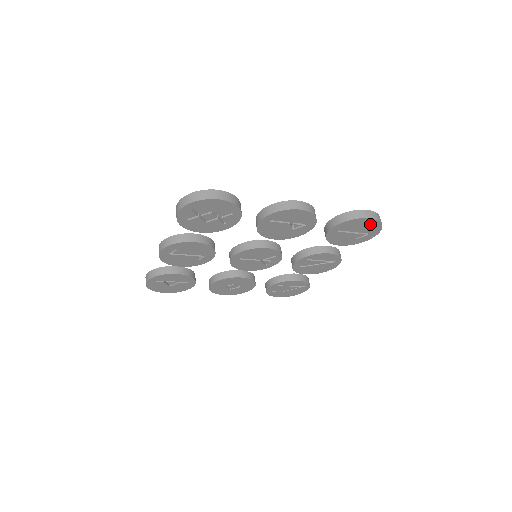
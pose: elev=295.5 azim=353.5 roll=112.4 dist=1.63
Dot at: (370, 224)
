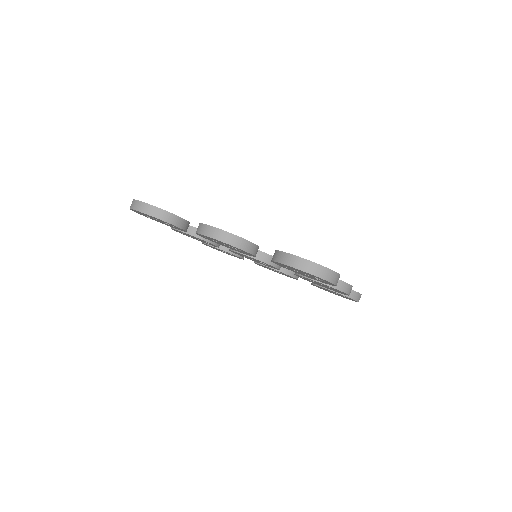
Dot at: (306, 273)
